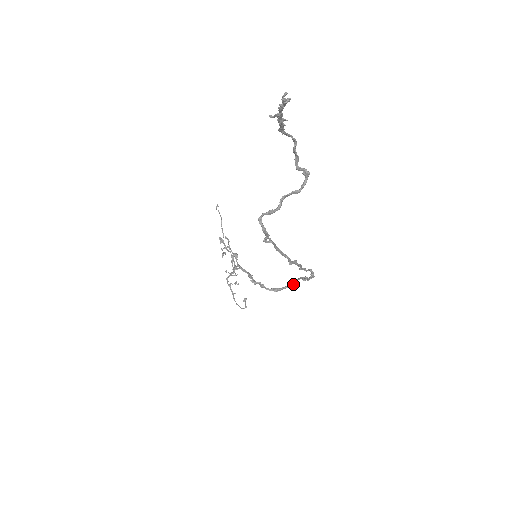
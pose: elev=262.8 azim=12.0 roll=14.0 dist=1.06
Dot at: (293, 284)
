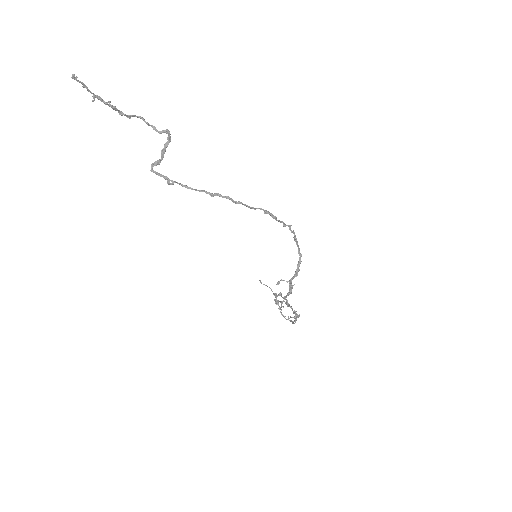
Dot at: (300, 256)
